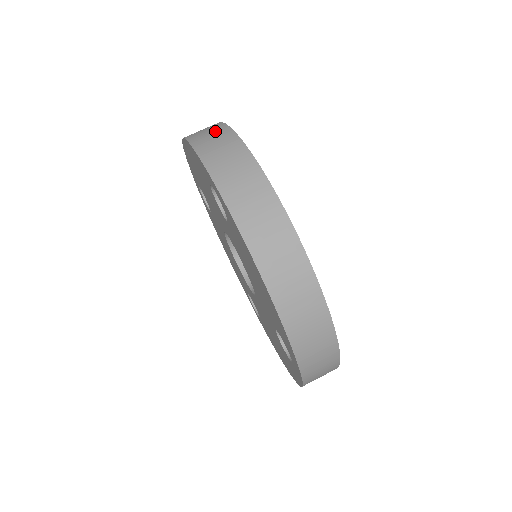
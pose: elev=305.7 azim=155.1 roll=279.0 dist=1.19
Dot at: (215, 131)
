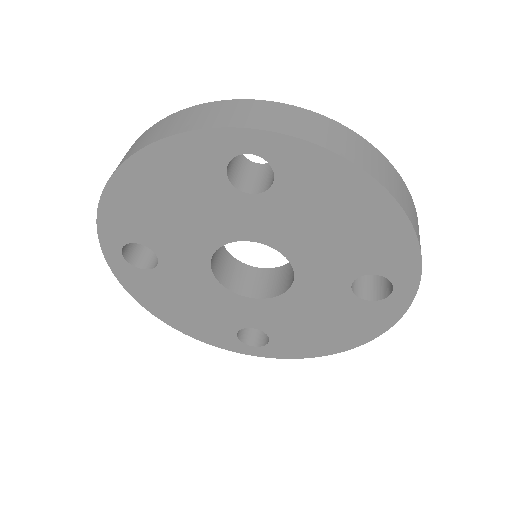
Dot at: (179, 117)
